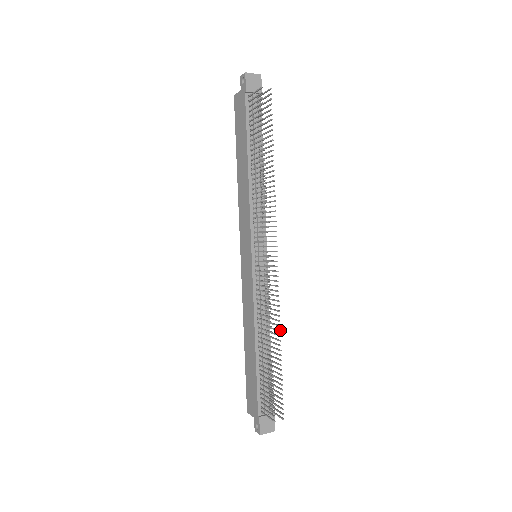
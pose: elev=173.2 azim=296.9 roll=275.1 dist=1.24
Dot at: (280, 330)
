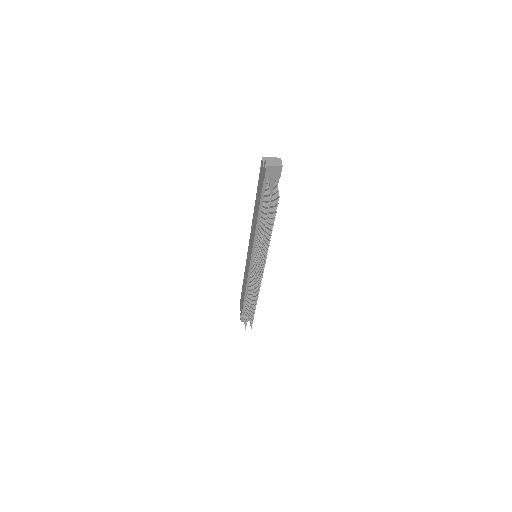
Dot at: occluded
